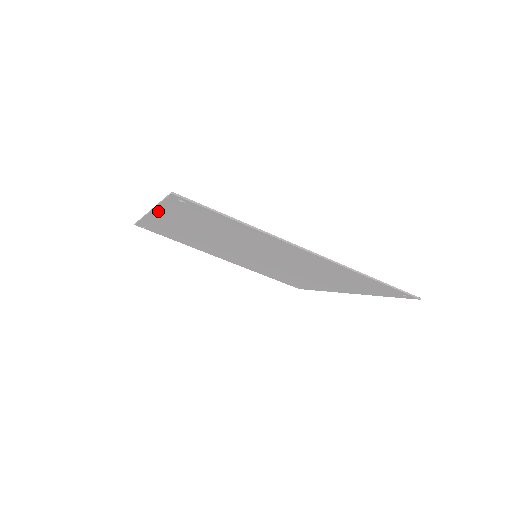
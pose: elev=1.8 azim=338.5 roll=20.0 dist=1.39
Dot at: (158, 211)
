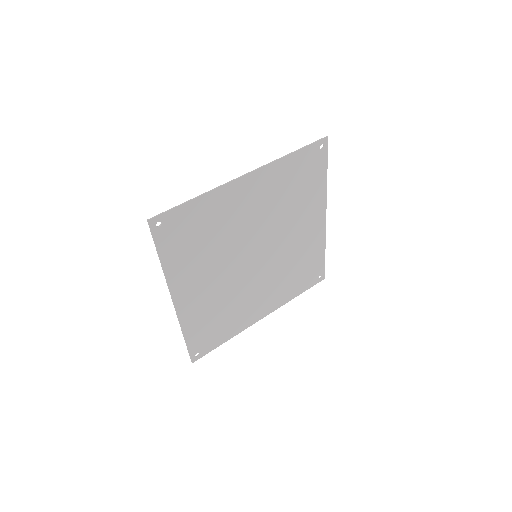
Dot at: (171, 282)
